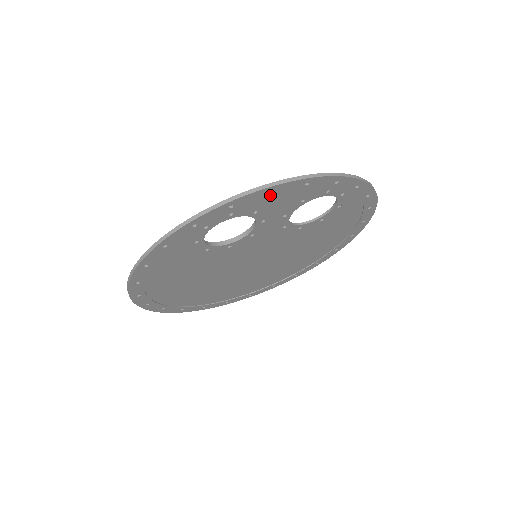
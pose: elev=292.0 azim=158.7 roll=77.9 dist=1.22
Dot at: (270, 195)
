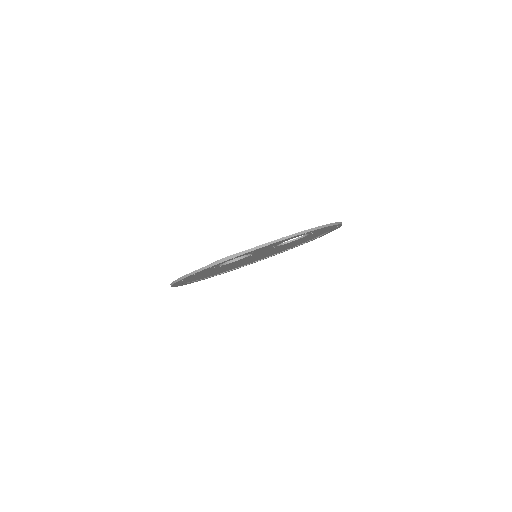
Dot at: occluded
